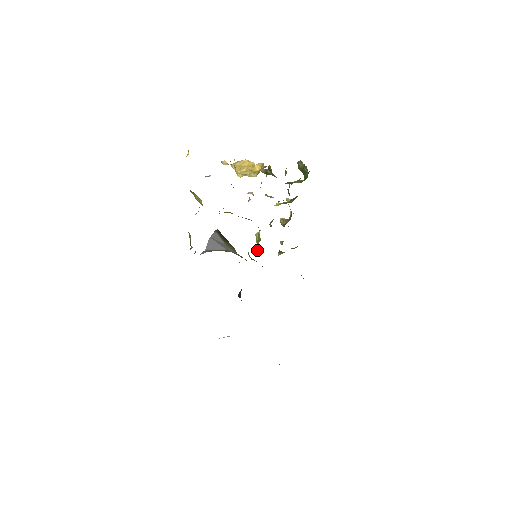
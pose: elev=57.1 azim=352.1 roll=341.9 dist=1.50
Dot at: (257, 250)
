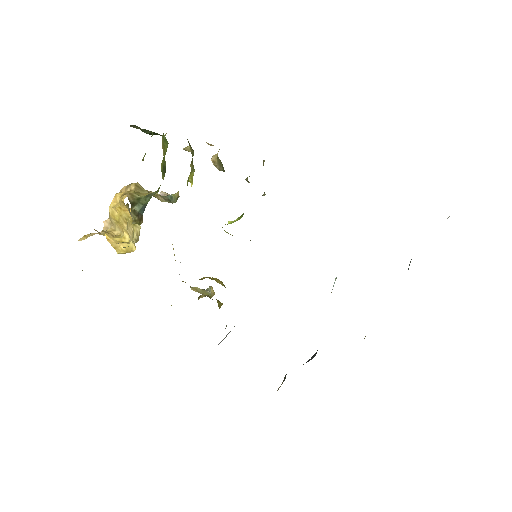
Dot at: occluded
